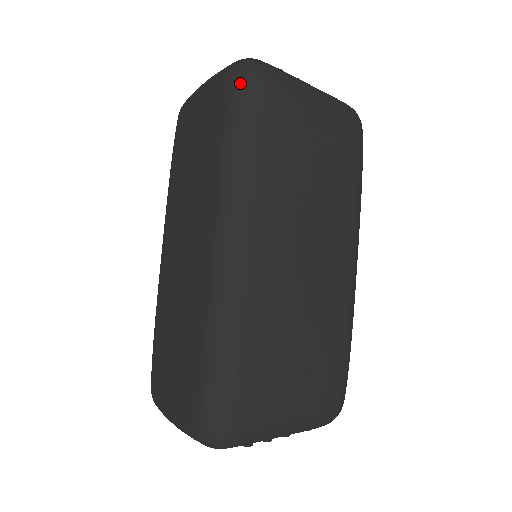
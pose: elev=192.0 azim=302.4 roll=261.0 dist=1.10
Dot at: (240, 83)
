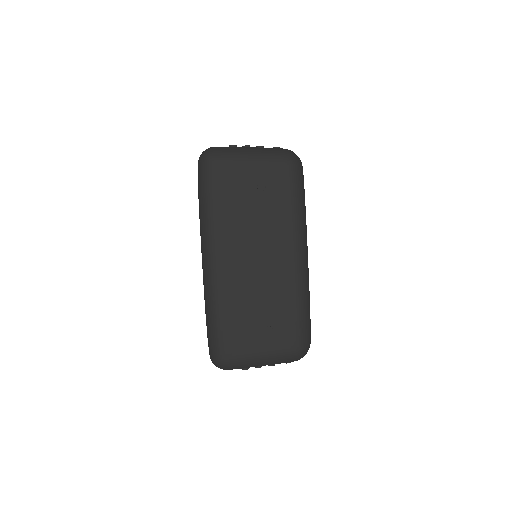
Dot at: (200, 169)
